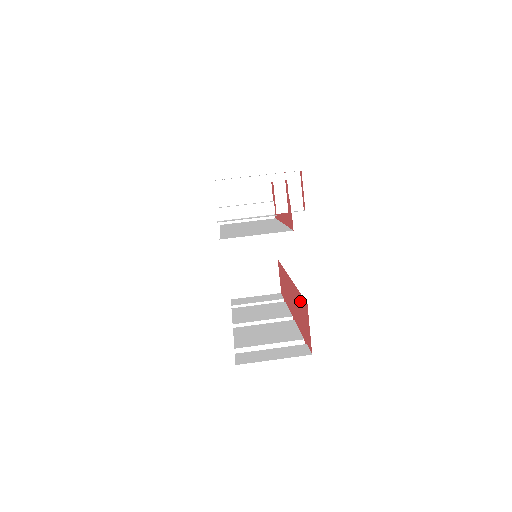
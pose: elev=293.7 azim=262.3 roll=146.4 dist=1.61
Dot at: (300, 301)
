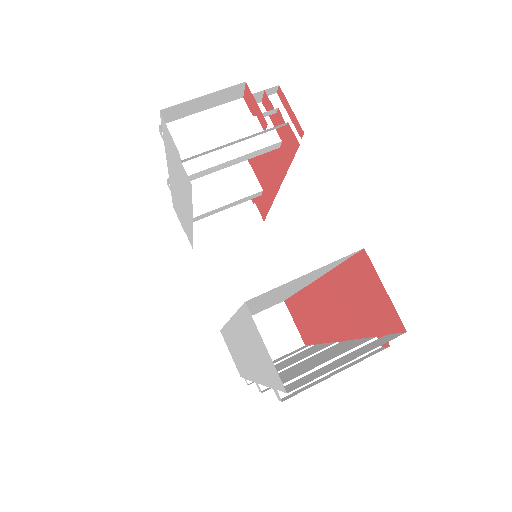
Dot at: (346, 278)
